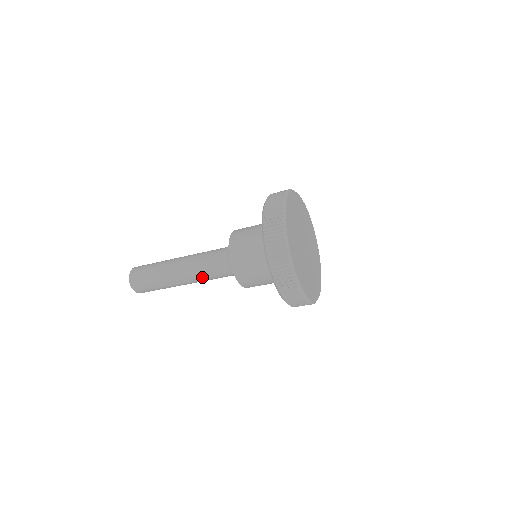
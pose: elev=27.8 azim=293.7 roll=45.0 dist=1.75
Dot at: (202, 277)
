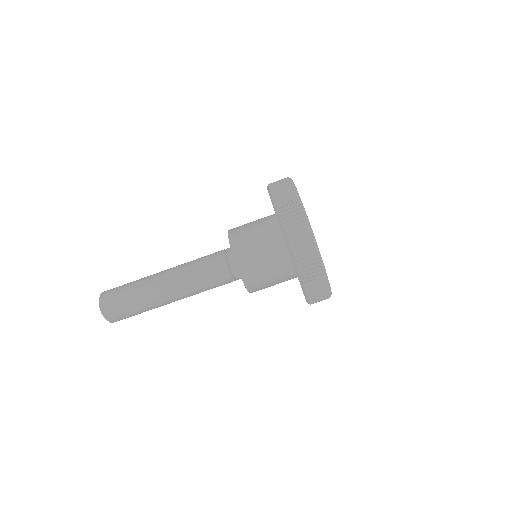
Dot at: (188, 266)
